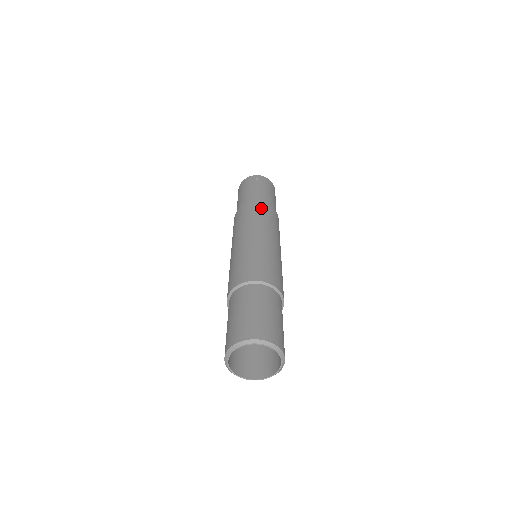
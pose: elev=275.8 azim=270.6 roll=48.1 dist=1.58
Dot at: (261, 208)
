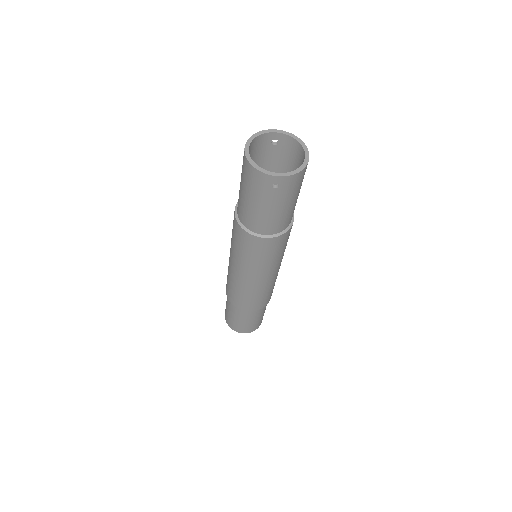
Dot at: (268, 248)
